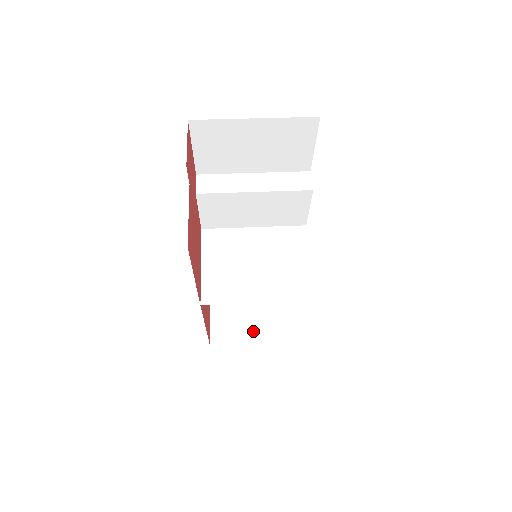
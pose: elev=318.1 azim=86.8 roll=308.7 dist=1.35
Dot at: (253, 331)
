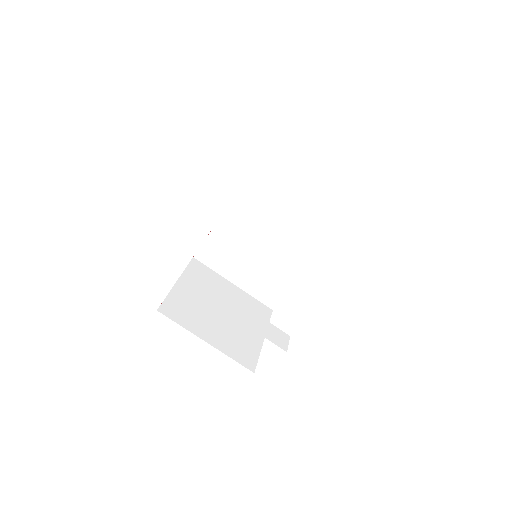
Dot at: occluded
